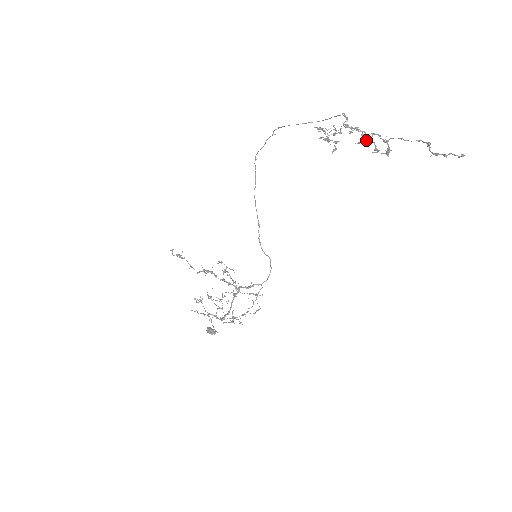
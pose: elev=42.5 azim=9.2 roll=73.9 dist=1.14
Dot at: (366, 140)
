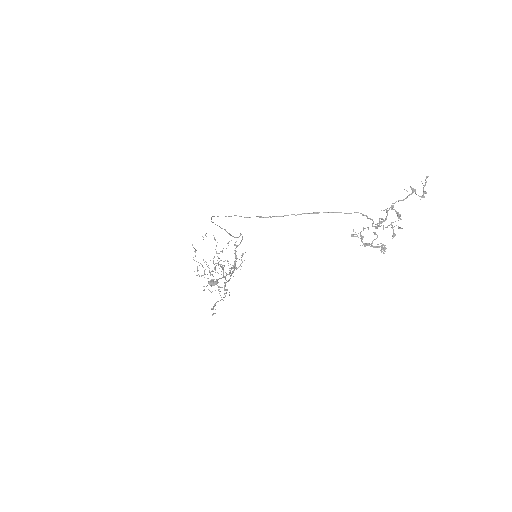
Dot at: occluded
